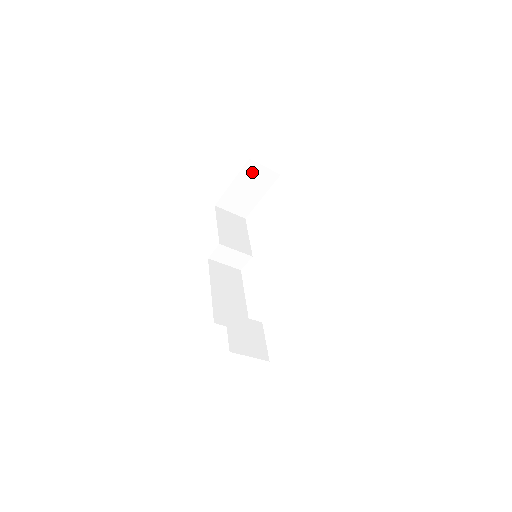
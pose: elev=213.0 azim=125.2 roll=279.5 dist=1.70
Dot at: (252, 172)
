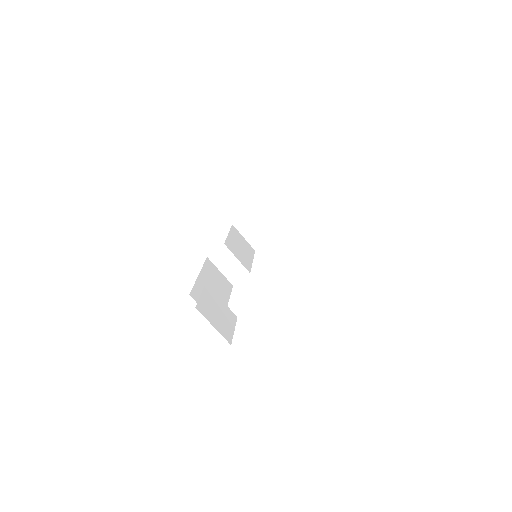
Dot at: (278, 202)
